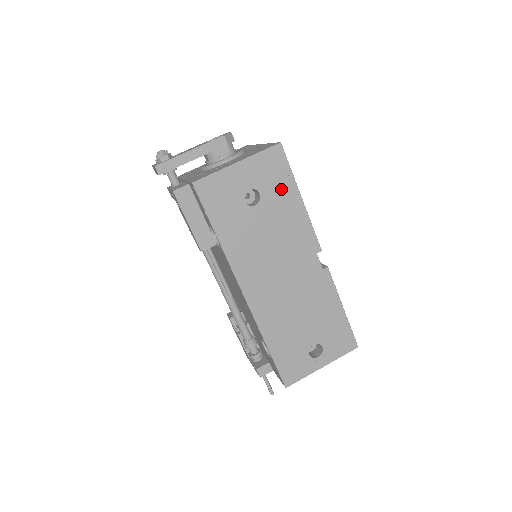
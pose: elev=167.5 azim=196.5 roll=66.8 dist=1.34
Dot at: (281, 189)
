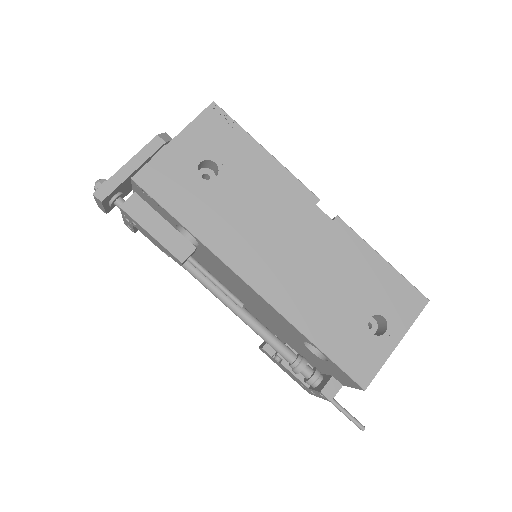
Dot at: (238, 149)
